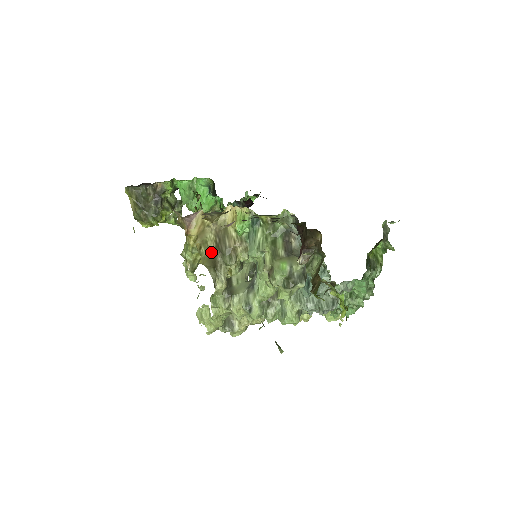
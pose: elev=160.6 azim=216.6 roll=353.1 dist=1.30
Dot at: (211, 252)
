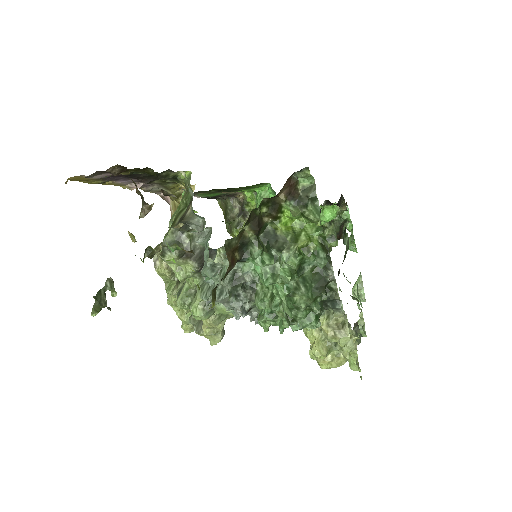
Dot at: occluded
